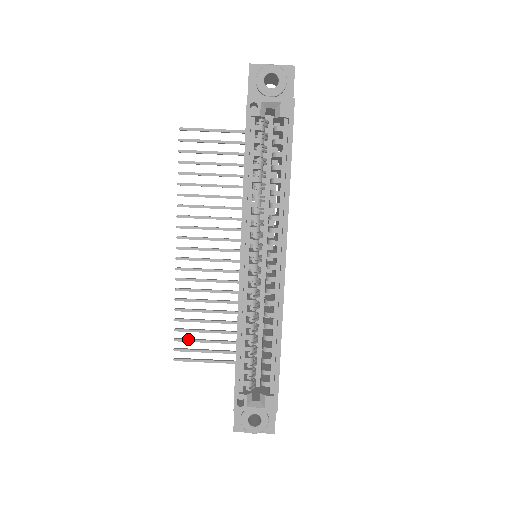
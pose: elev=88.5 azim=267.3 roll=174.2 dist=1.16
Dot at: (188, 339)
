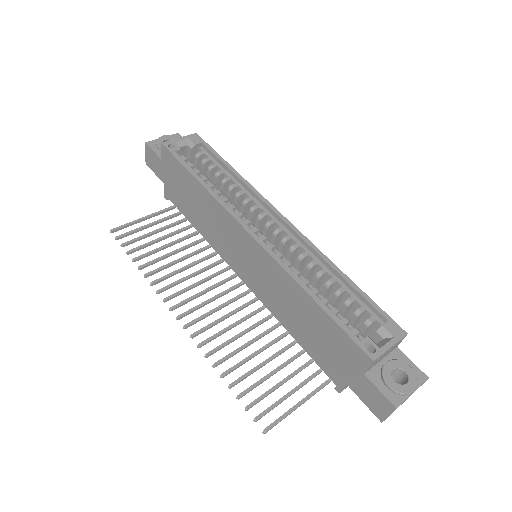
Dot at: occluded
